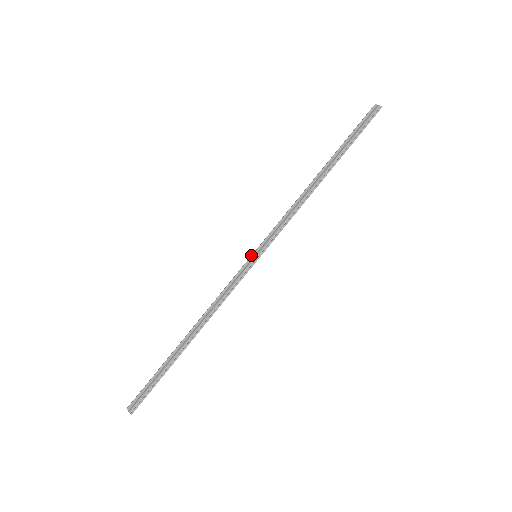
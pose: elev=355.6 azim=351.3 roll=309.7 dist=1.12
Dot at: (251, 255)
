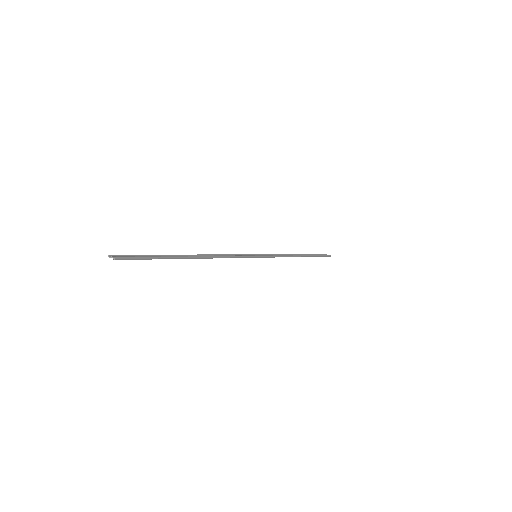
Dot at: (251, 254)
